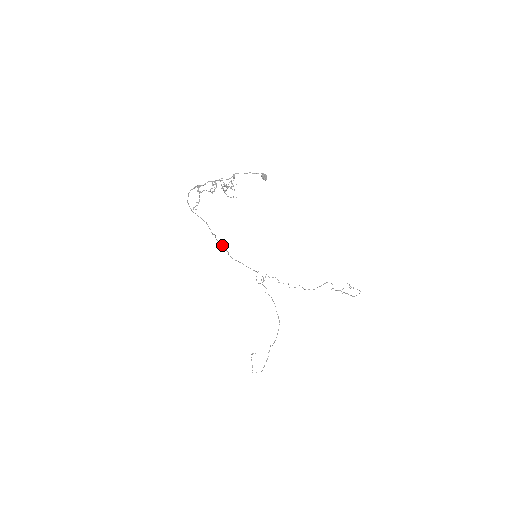
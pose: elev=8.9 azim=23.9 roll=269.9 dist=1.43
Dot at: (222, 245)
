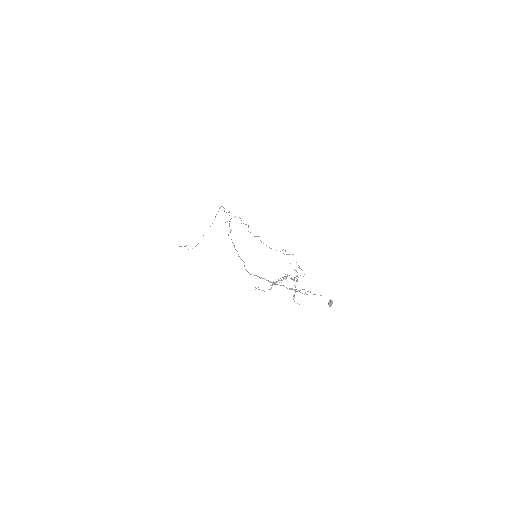
Dot at: (234, 245)
